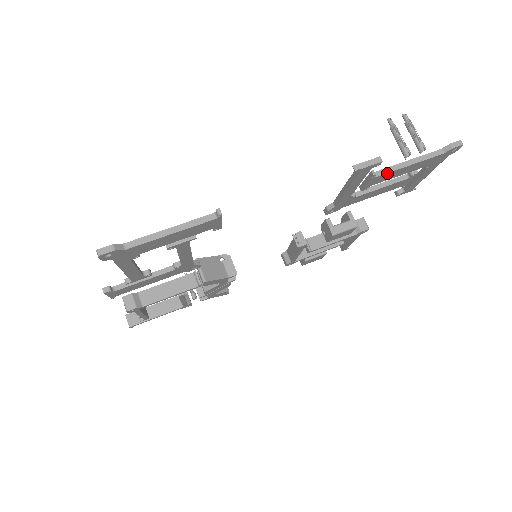
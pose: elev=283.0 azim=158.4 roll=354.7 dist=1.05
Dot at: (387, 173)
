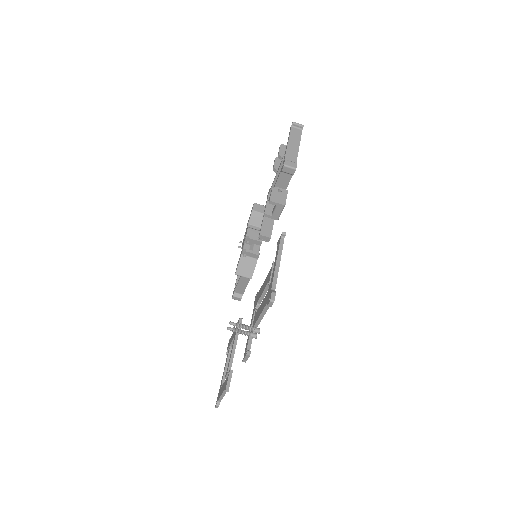
Dot at: occluded
